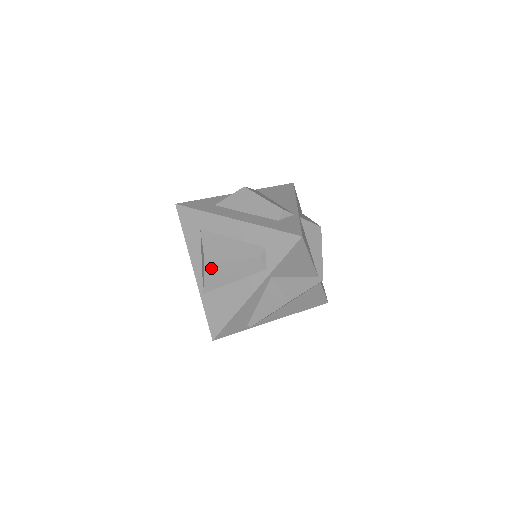
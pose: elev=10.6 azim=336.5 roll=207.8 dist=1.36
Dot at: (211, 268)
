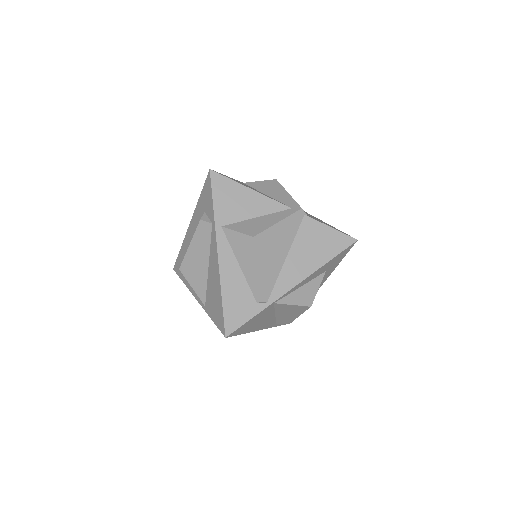
Dot at: (188, 272)
